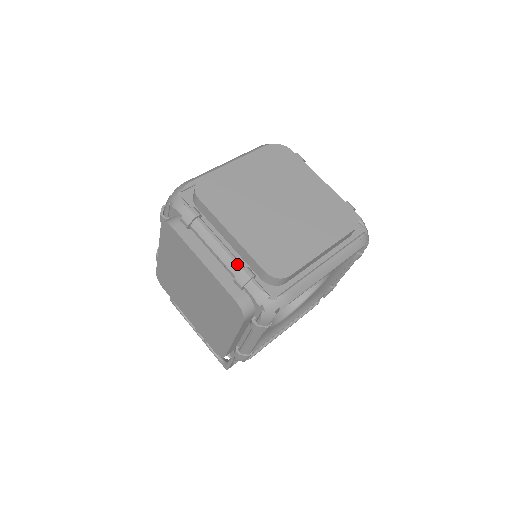
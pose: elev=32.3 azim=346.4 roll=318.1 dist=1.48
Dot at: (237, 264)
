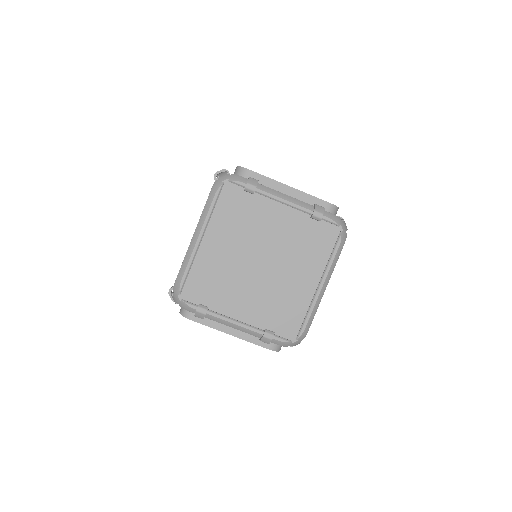
Dot at: (256, 332)
